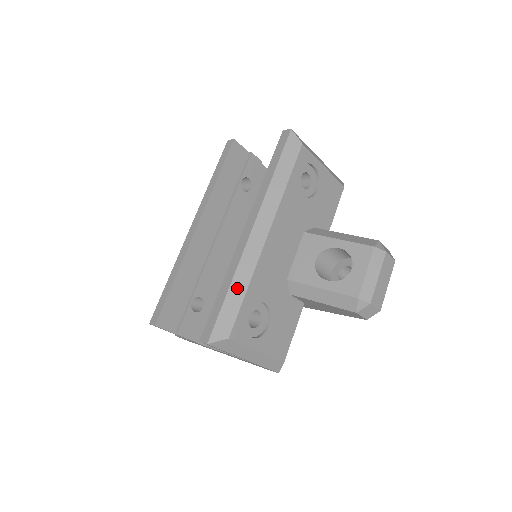
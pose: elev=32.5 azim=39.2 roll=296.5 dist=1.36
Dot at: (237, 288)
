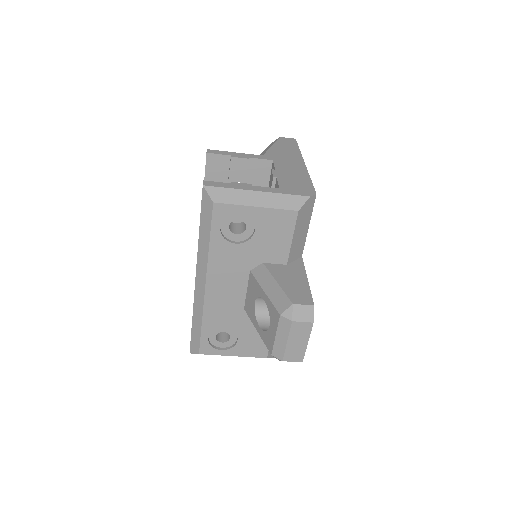
Dot at: (196, 322)
